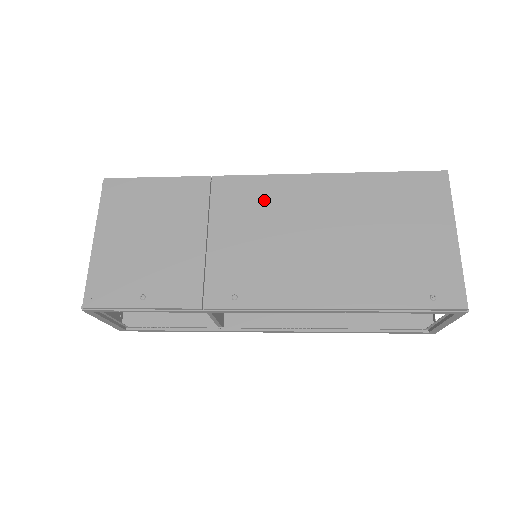
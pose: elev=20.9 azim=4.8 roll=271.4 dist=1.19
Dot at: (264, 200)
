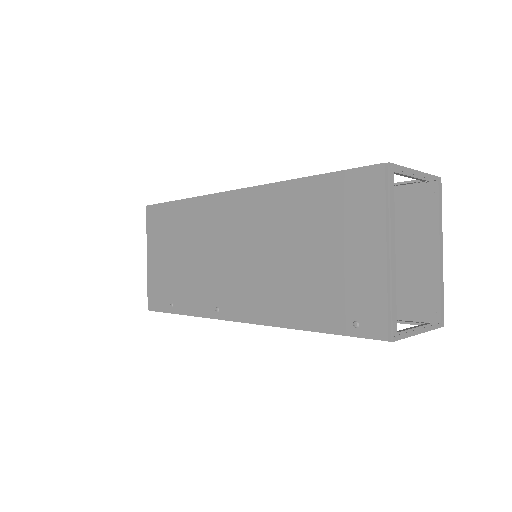
Dot at: (231, 218)
